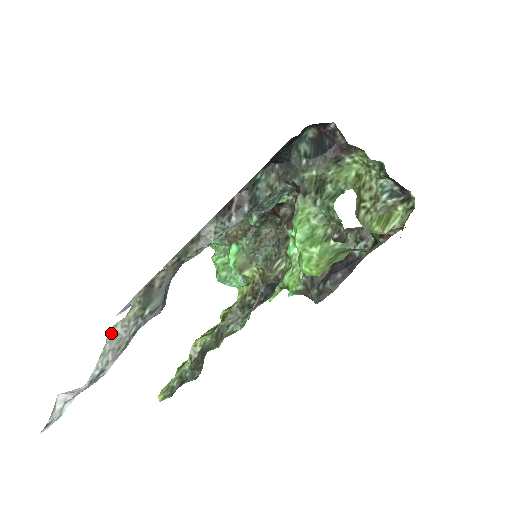
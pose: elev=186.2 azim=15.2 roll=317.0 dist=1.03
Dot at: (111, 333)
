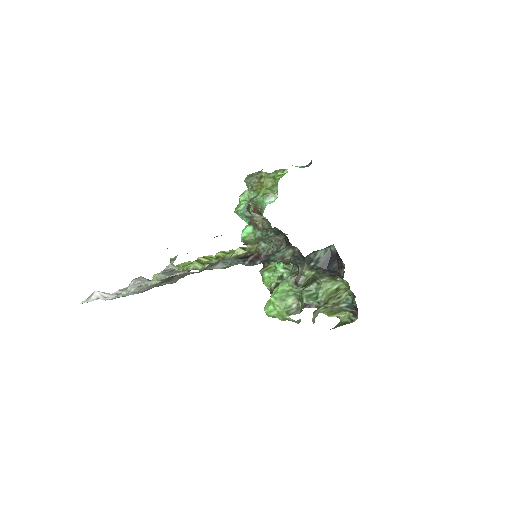
Dot at: (138, 284)
